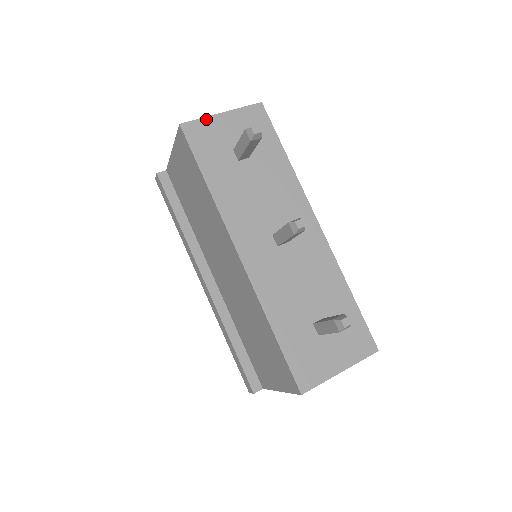
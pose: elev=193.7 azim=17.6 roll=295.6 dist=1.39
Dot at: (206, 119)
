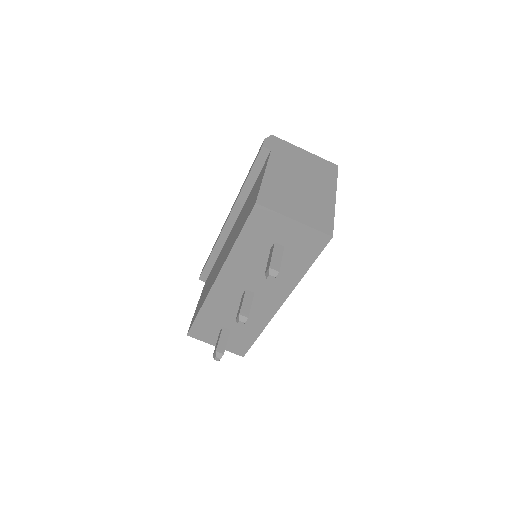
Dot at: (278, 215)
